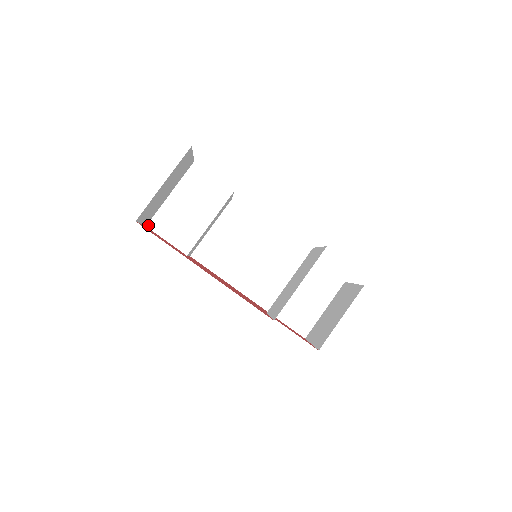
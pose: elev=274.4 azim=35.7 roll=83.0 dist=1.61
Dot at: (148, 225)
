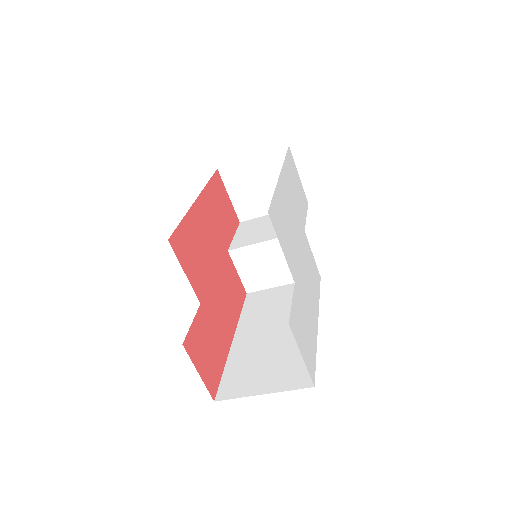
Dot at: occluded
